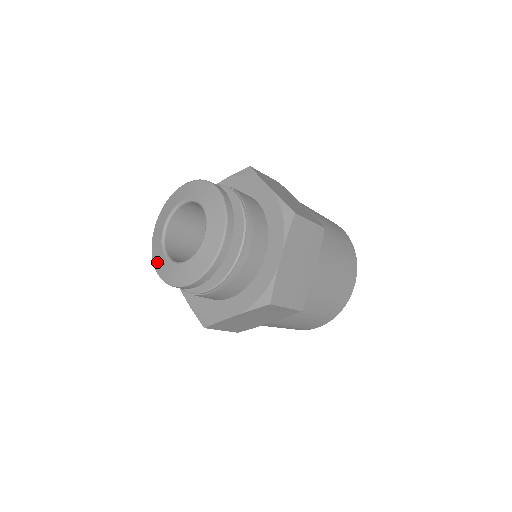
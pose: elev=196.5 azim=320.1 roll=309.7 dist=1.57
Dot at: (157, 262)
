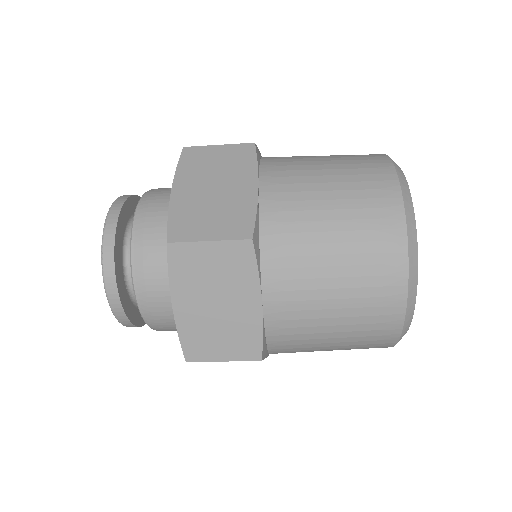
Dot at: occluded
